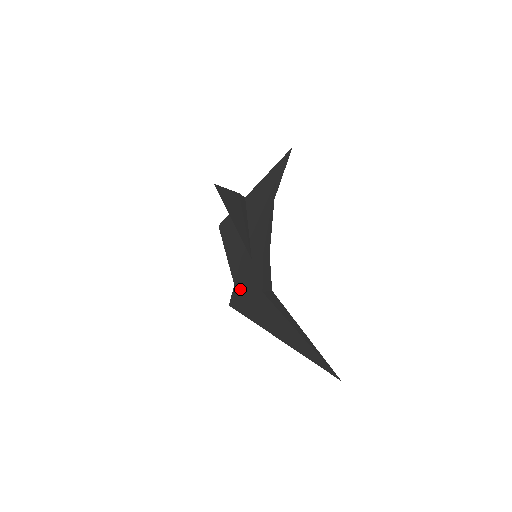
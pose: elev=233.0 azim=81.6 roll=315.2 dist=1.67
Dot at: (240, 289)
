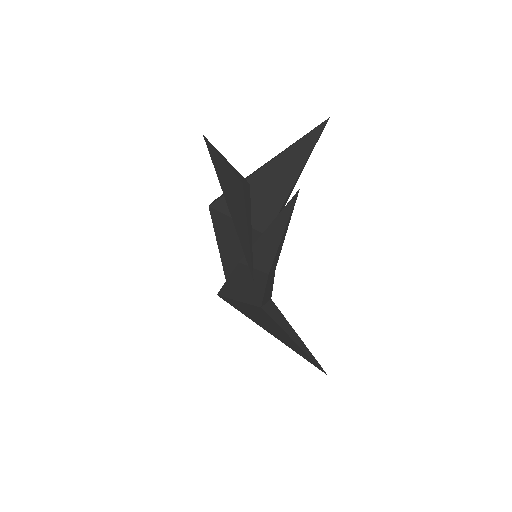
Dot at: (233, 290)
